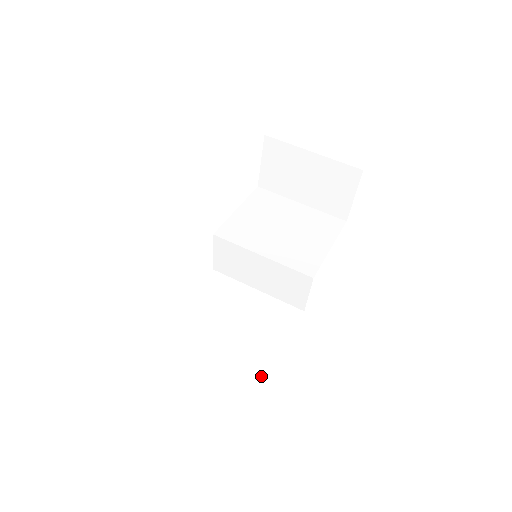
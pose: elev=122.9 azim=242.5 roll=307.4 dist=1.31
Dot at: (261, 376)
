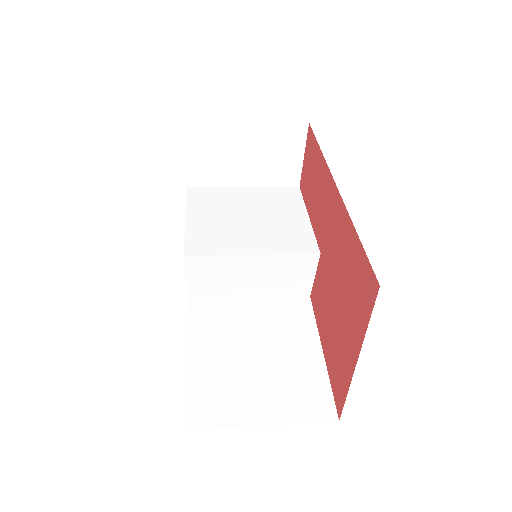
Dot at: (323, 385)
